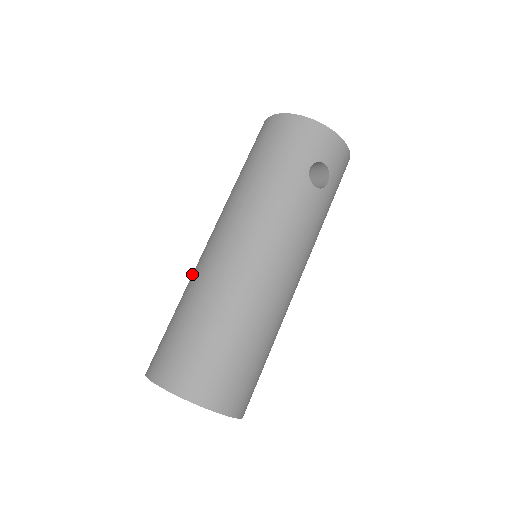
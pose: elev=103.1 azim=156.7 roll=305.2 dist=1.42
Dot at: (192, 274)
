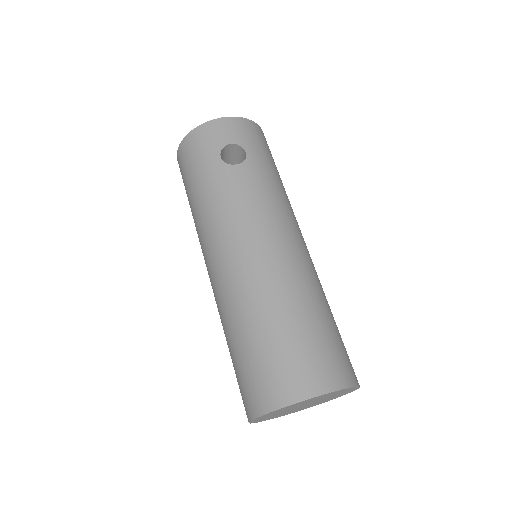
Dot at: occluded
